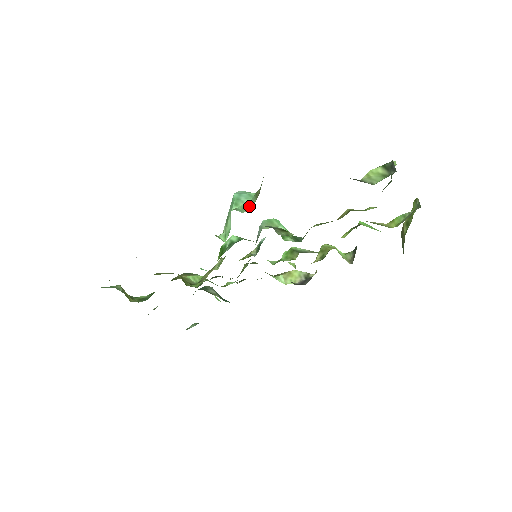
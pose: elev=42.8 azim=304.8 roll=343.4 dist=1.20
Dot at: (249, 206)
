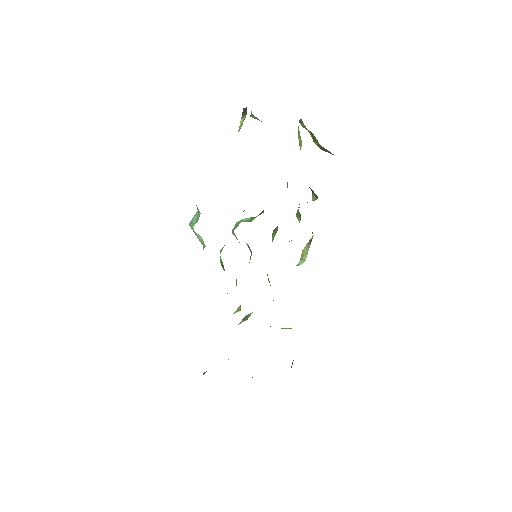
Dot at: (198, 216)
